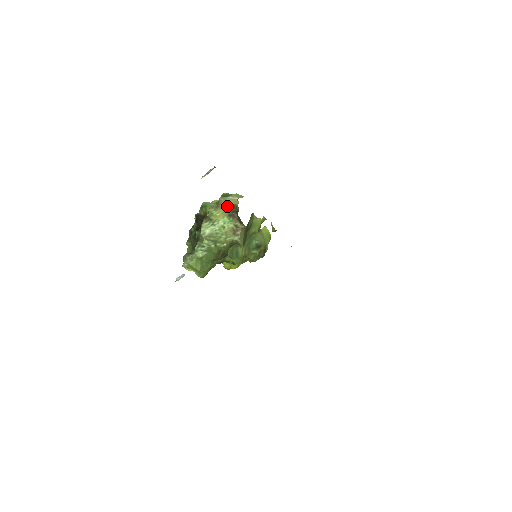
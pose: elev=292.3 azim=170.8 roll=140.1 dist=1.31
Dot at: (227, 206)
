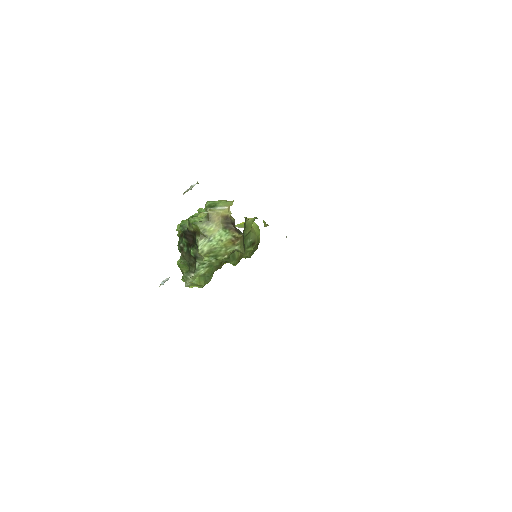
Dot at: (219, 218)
